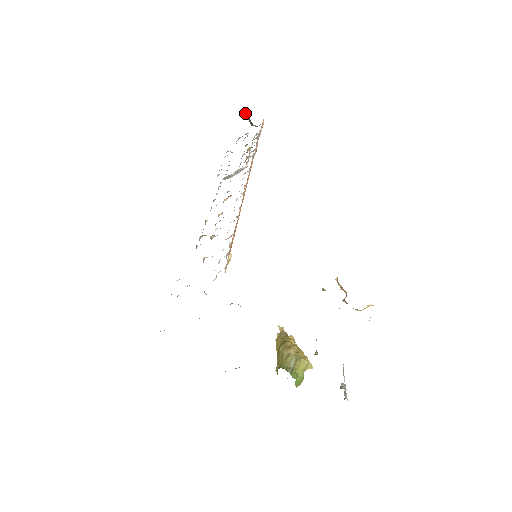
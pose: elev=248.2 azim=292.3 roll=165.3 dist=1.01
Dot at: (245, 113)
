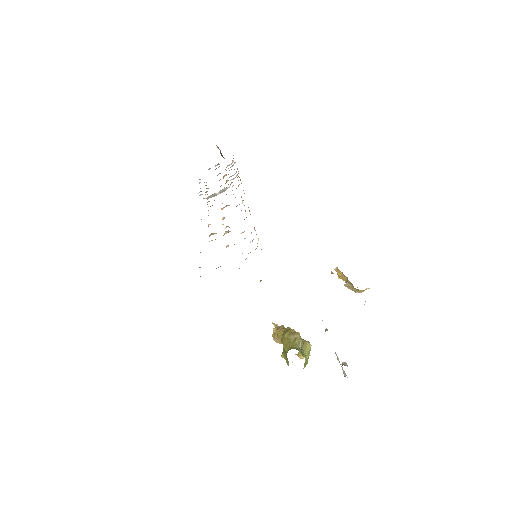
Dot at: (217, 146)
